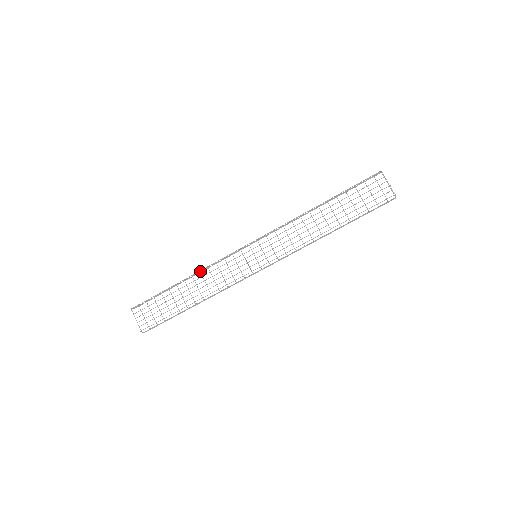
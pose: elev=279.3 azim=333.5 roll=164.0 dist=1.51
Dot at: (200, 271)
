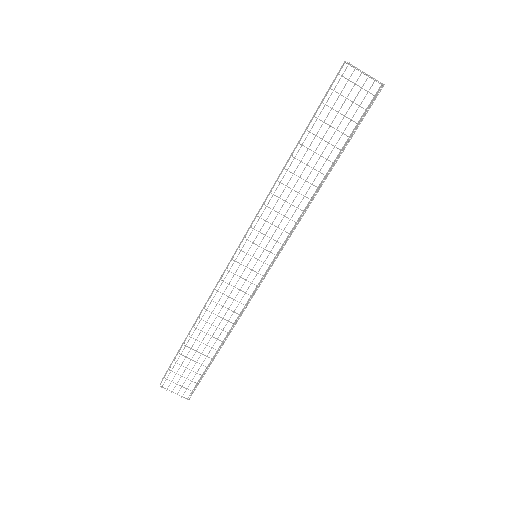
Dot at: (204, 306)
